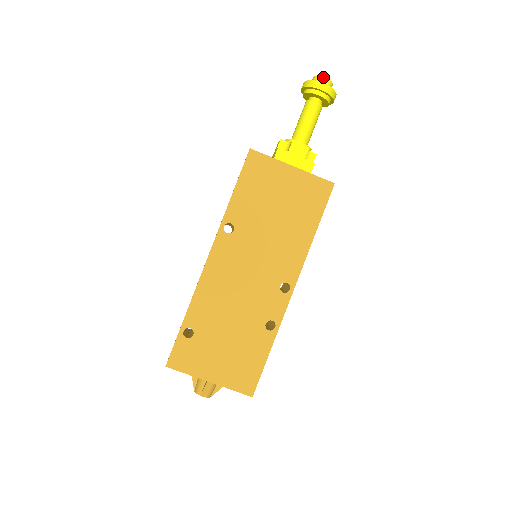
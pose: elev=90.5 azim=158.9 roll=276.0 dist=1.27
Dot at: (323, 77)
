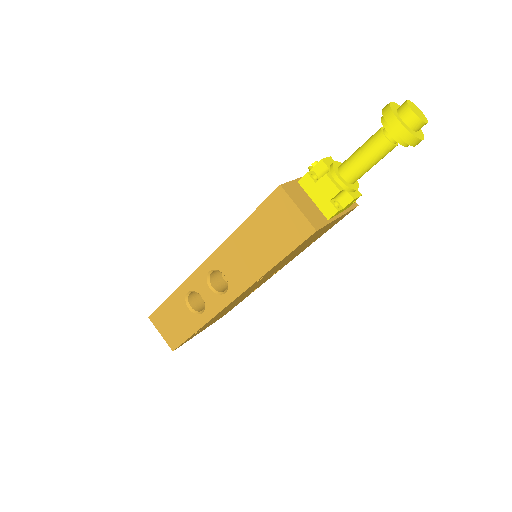
Dot at: (426, 123)
